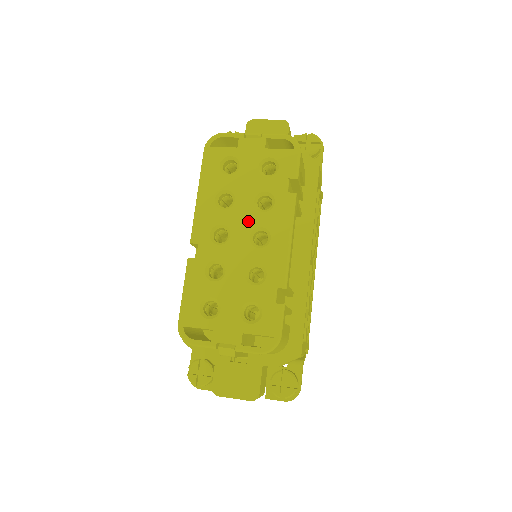
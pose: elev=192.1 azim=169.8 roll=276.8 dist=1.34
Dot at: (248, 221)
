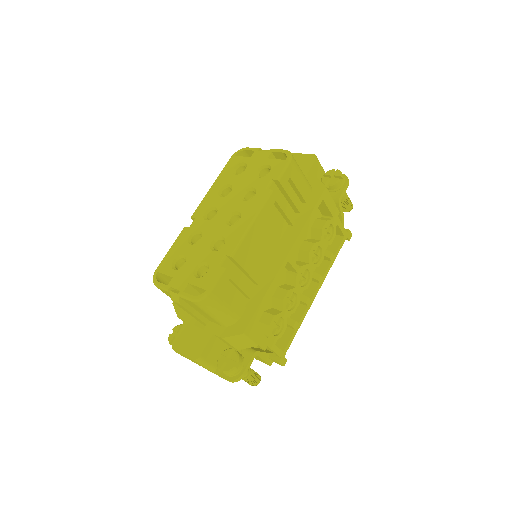
Dot at: (232, 206)
